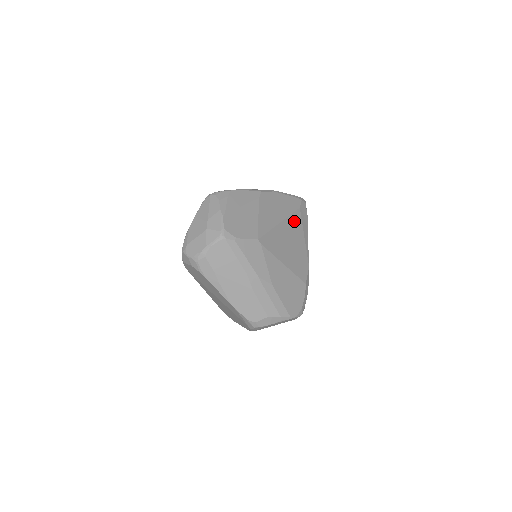
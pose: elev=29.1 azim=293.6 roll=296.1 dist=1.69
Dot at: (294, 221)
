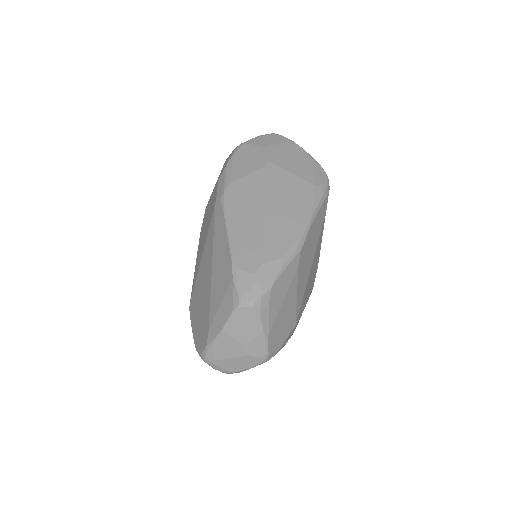
Dot at: (319, 239)
